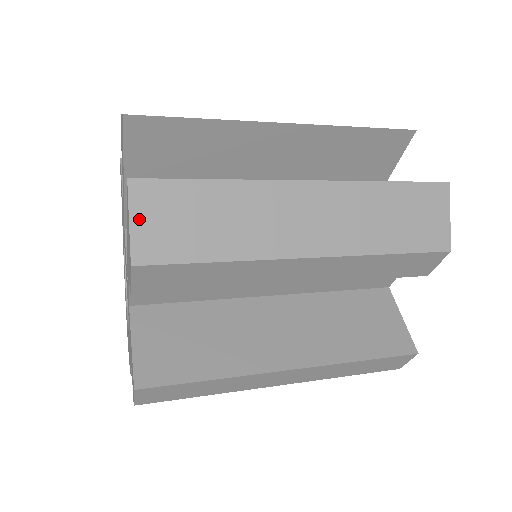
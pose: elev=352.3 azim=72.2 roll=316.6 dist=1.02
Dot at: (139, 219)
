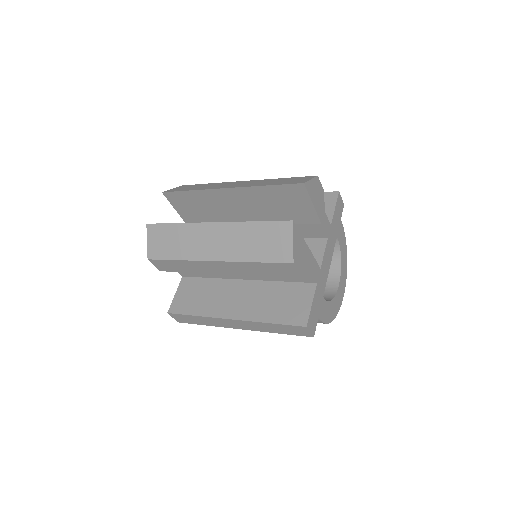
Dot at: (150, 240)
